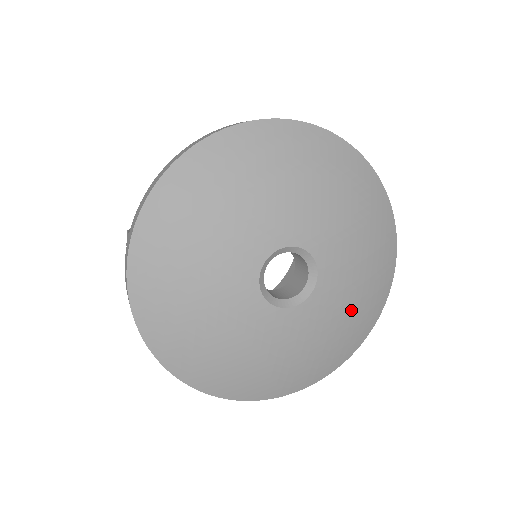
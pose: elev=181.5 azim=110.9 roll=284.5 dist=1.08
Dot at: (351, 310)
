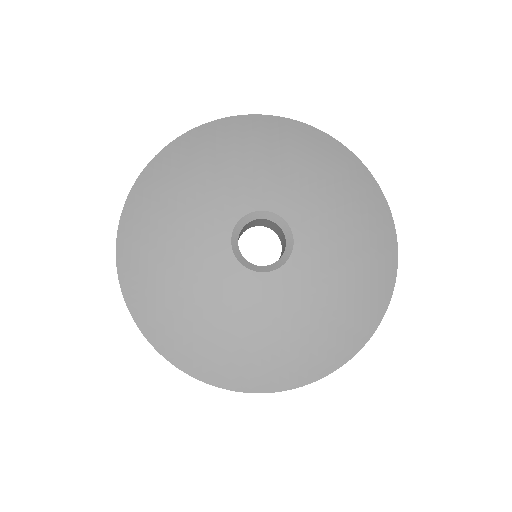
Dot at: (344, 284)
